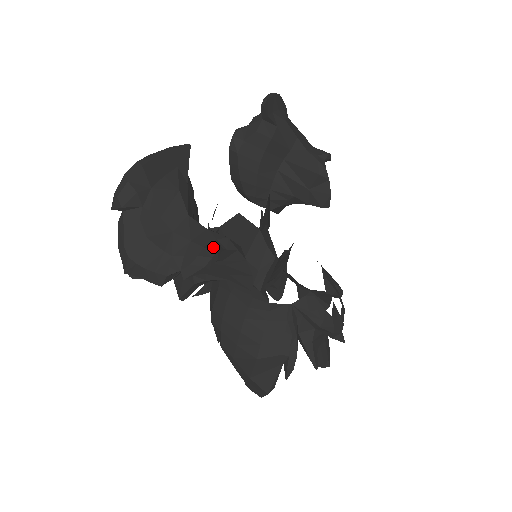
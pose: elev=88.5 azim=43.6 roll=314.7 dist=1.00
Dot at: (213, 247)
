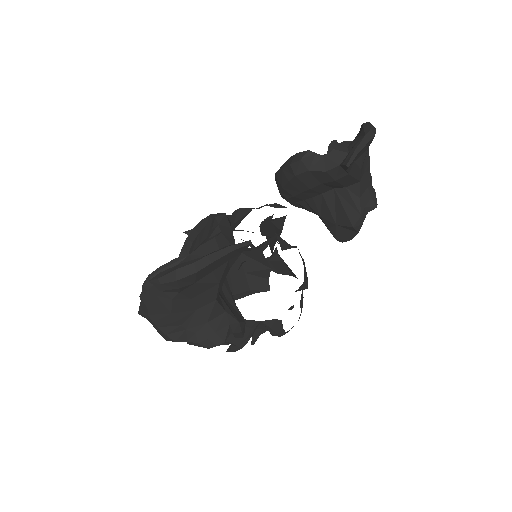
Dot at: (223, 336)
